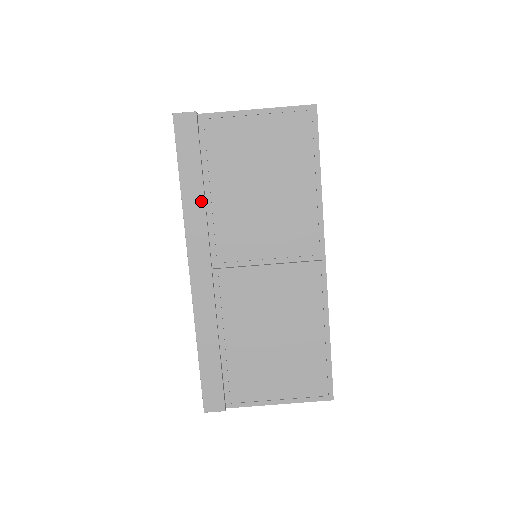
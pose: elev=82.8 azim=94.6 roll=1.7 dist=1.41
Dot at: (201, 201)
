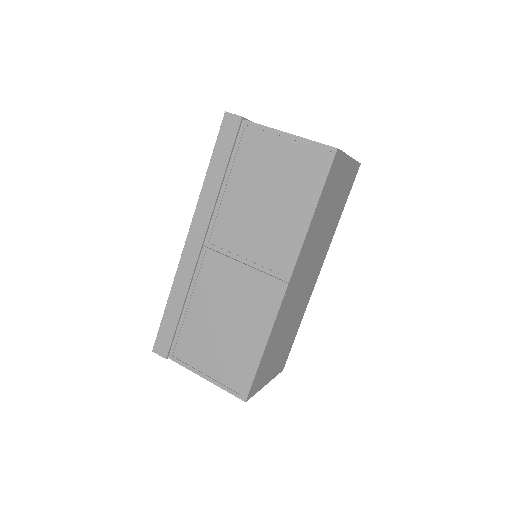
Dot at: (217, 189)
